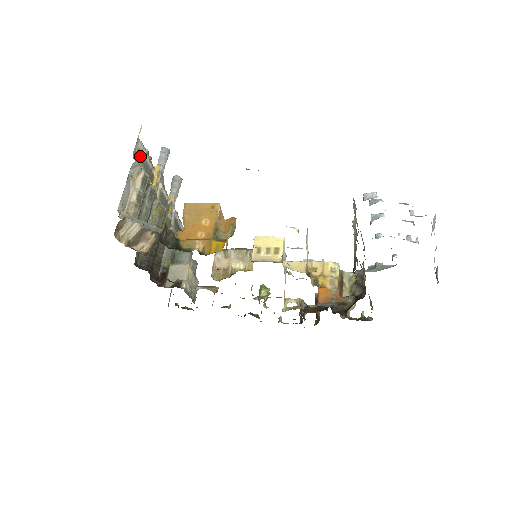
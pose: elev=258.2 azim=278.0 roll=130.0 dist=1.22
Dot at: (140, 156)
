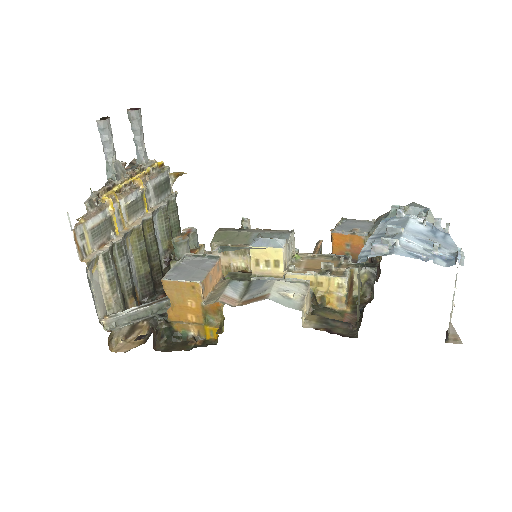
Dot at: (86, 237)
